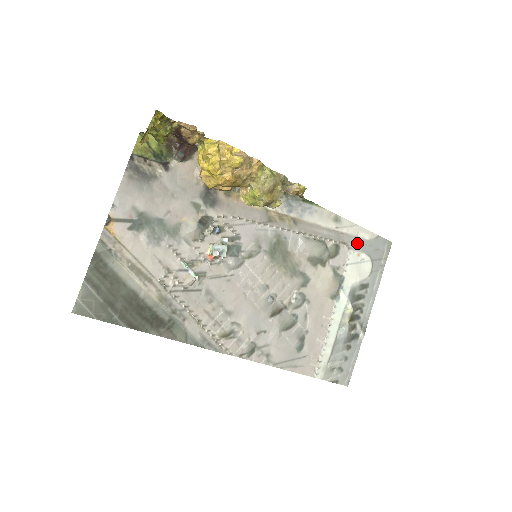
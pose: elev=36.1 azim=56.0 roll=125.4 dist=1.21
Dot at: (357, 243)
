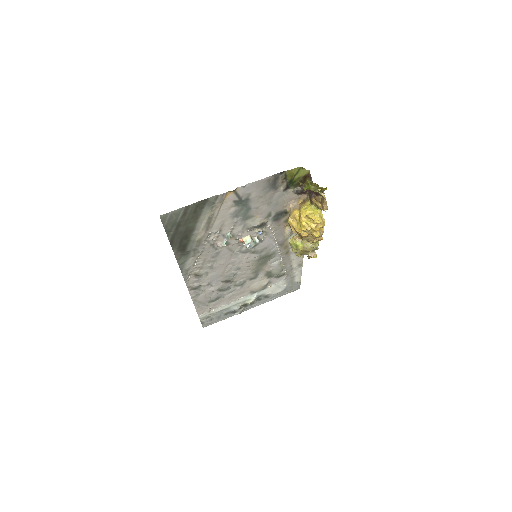
Dot at: (291, 279)
